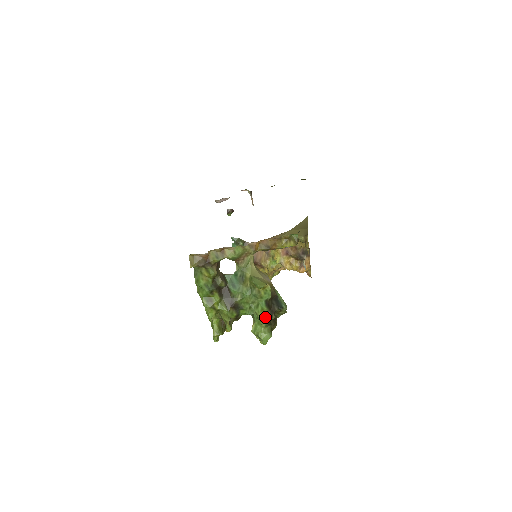
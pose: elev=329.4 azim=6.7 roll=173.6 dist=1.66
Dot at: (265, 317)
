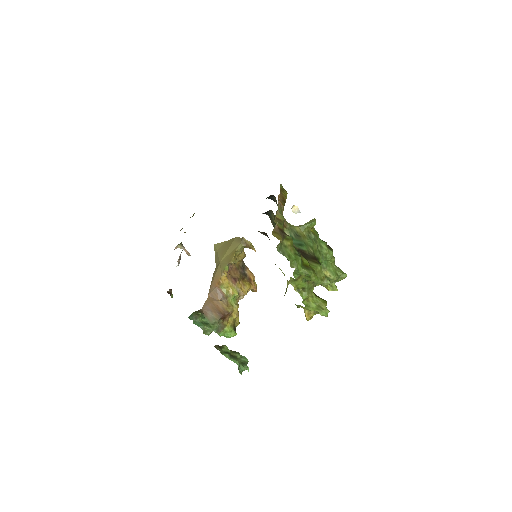
Dot at: (331, 250)
